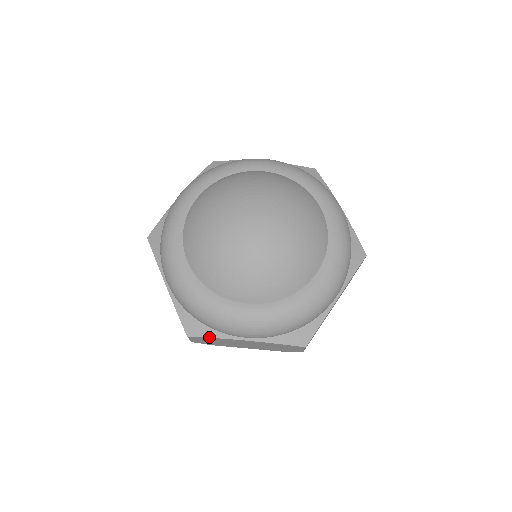
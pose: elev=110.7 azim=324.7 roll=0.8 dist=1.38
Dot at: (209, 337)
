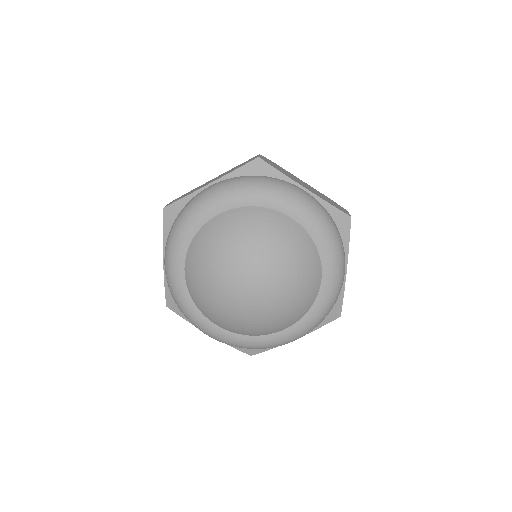
Dot at: (182, 317)
